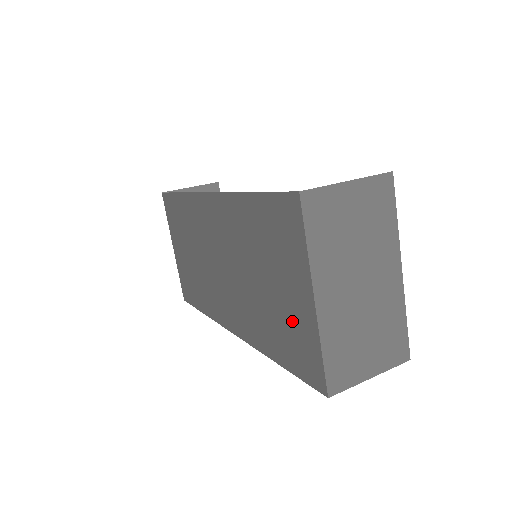
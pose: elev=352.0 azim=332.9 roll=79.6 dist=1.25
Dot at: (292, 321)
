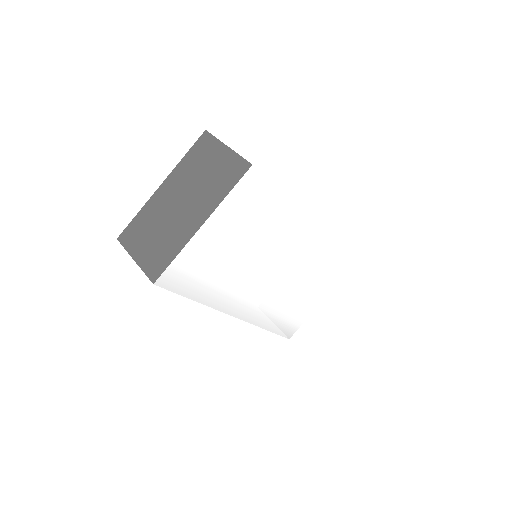
Dot at: occluded
